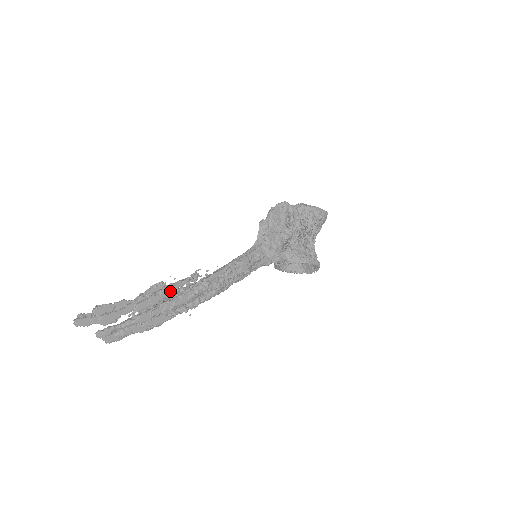
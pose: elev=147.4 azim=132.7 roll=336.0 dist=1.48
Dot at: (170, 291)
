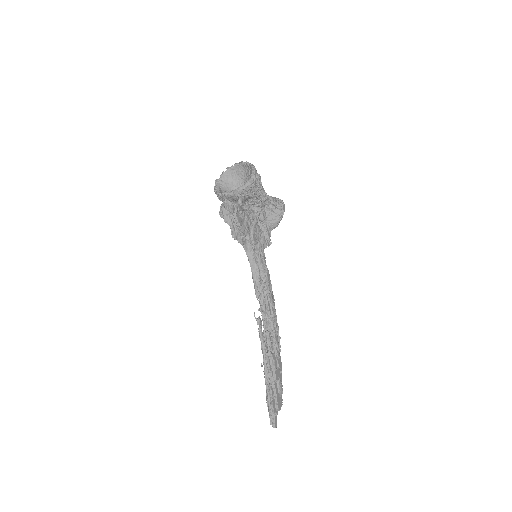
Dot at: (265, 346)
